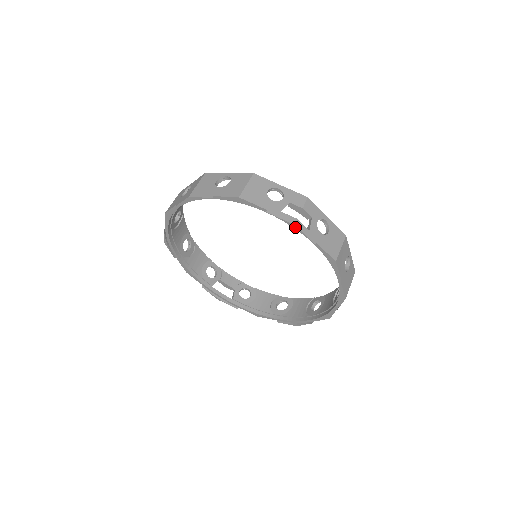
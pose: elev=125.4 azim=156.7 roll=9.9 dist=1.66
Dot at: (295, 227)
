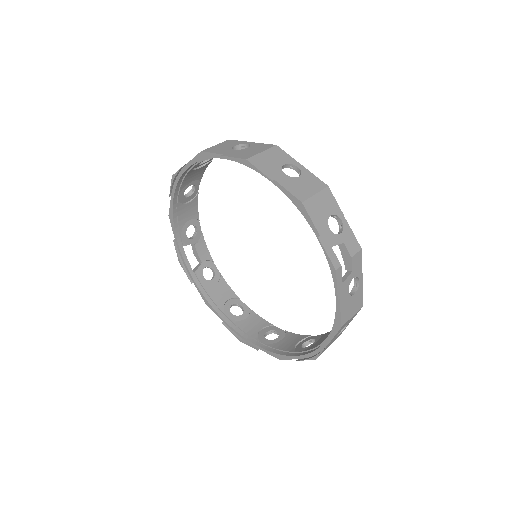
Dot at: (334, 272)
